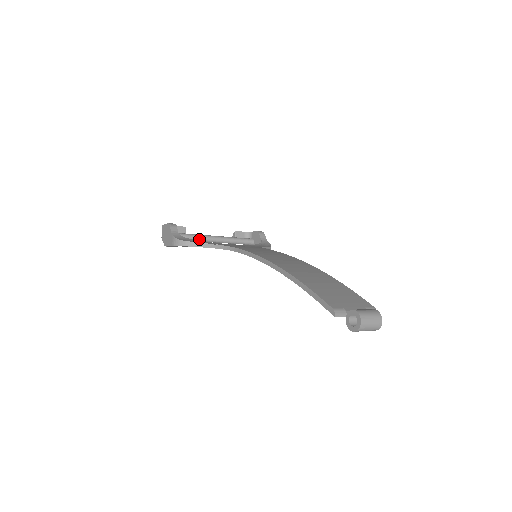
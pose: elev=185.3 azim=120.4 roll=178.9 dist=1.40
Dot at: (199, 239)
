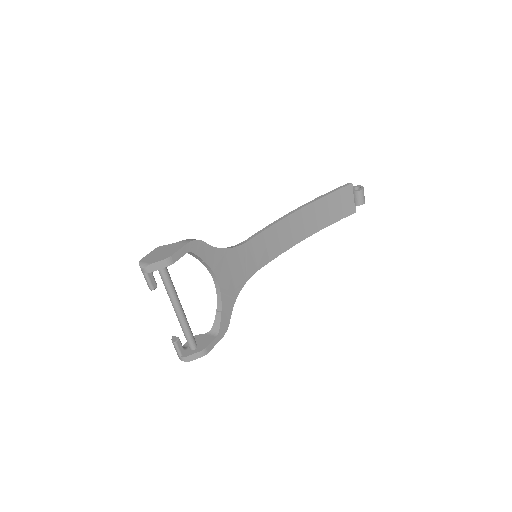
Dot at: (175, 290)
